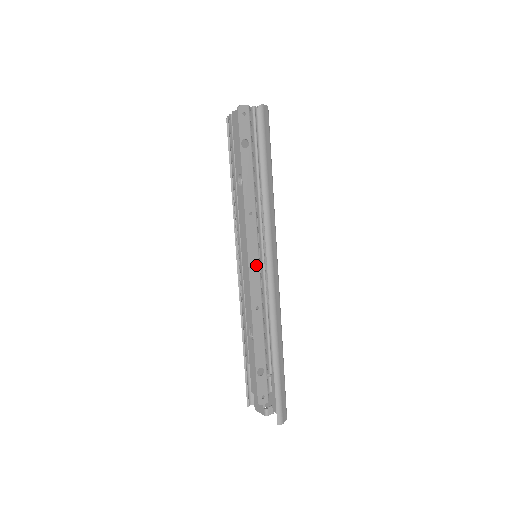
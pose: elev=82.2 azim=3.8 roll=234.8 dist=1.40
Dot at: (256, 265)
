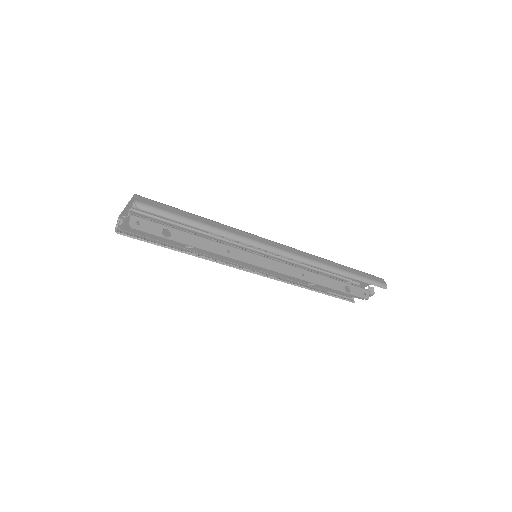
Dot at: (270, 262)
